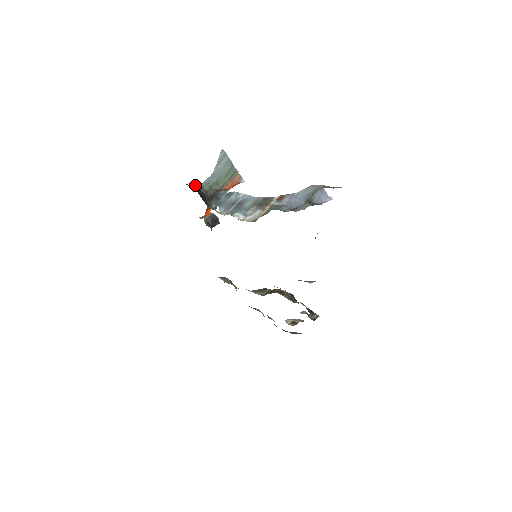
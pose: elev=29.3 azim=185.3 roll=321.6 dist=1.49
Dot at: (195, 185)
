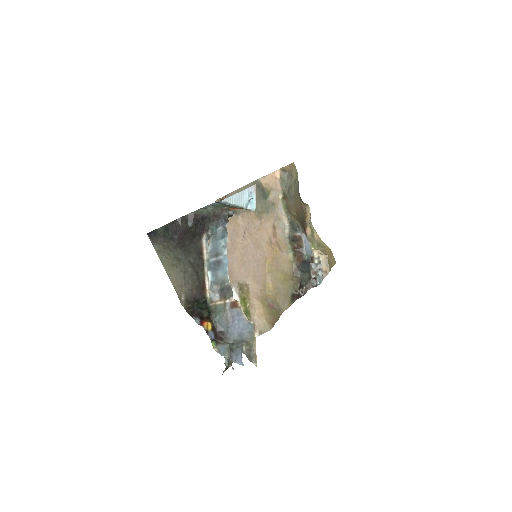
Dot at: (194, 211)
